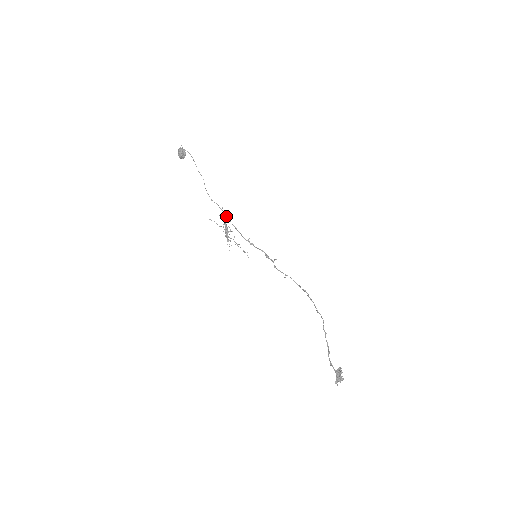
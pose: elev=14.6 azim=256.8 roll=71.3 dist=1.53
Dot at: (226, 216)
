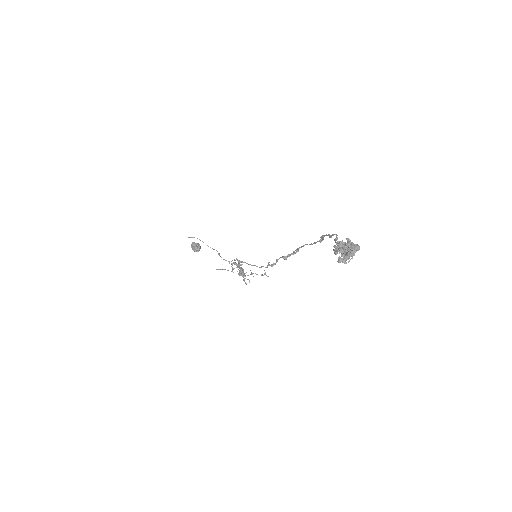
Dot at: (241, 262)
